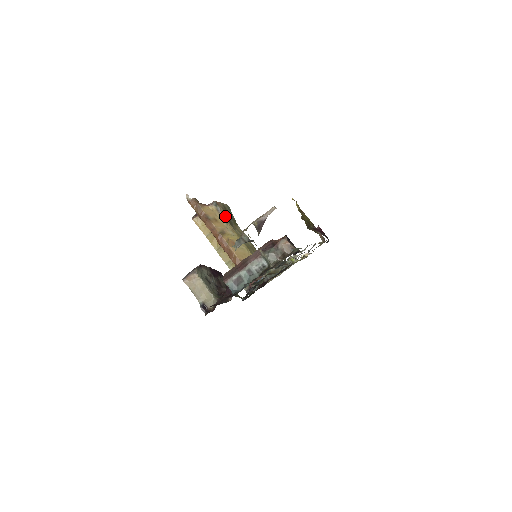
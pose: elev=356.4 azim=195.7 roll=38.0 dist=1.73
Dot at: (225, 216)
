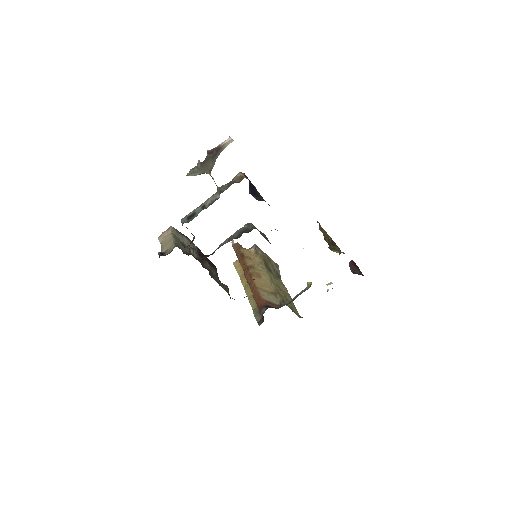
Dot at: (262, 258)
